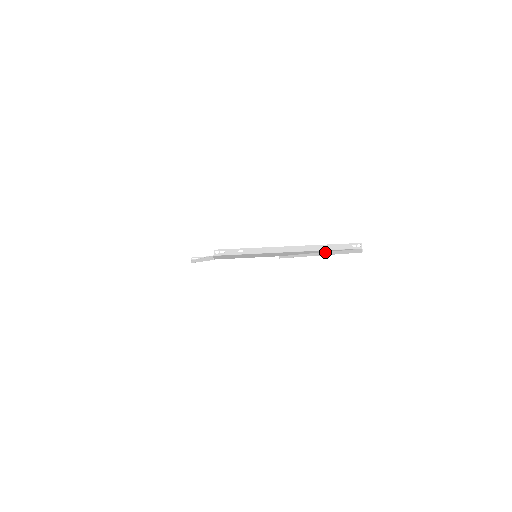
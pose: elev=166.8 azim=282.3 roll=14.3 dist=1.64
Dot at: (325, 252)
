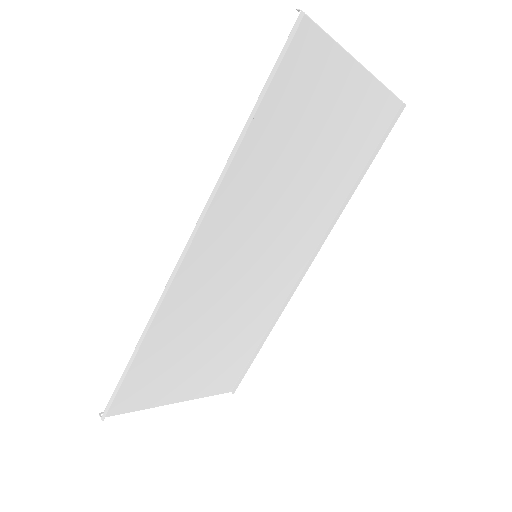
Dot at: (339, 209)
